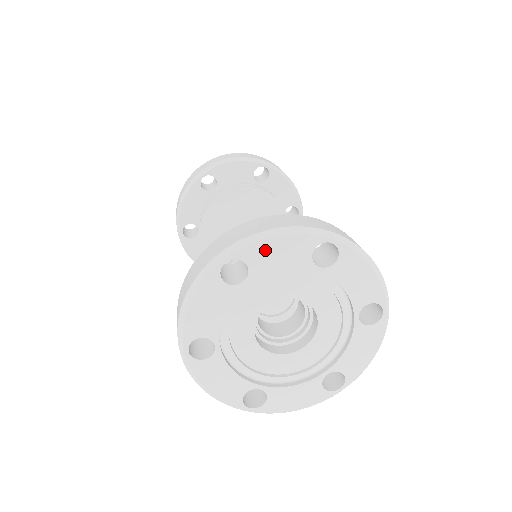
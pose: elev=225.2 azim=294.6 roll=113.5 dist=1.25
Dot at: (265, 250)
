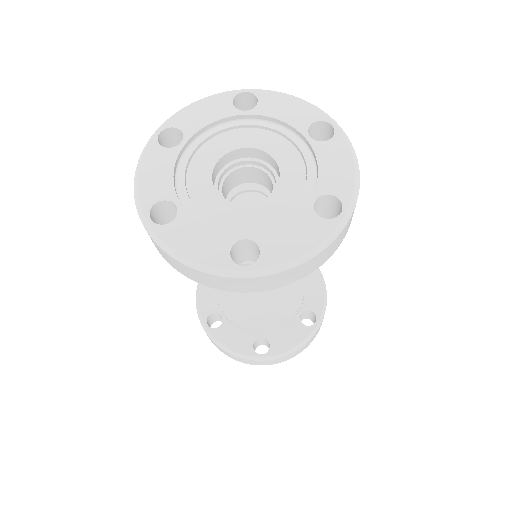
Dot at: (190, 114)
